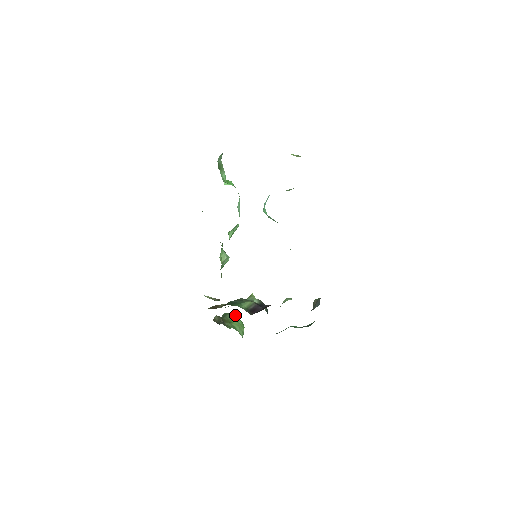
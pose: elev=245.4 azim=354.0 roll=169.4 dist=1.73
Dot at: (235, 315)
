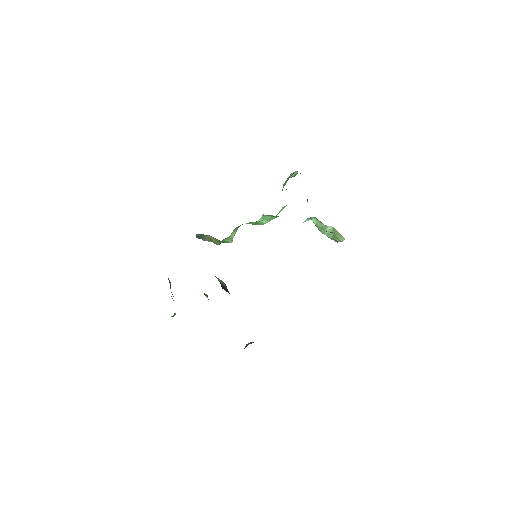
Dot at: occluded
